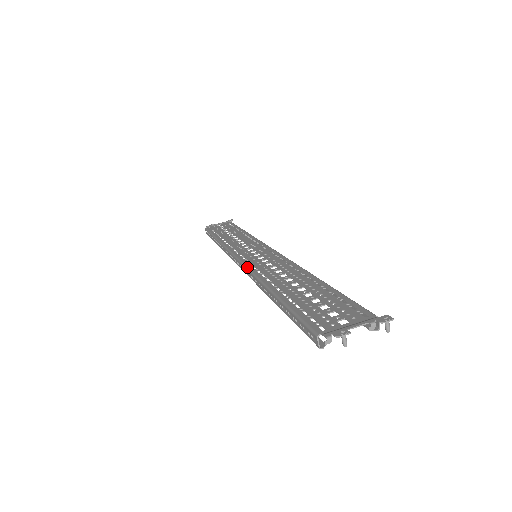
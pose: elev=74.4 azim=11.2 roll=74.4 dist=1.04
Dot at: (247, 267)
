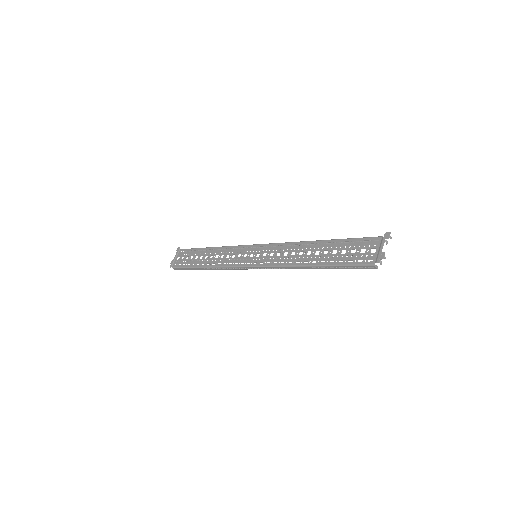
Dot at: (270, 266)
